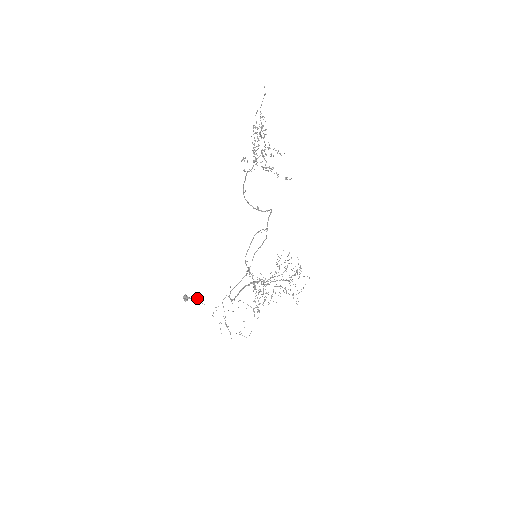
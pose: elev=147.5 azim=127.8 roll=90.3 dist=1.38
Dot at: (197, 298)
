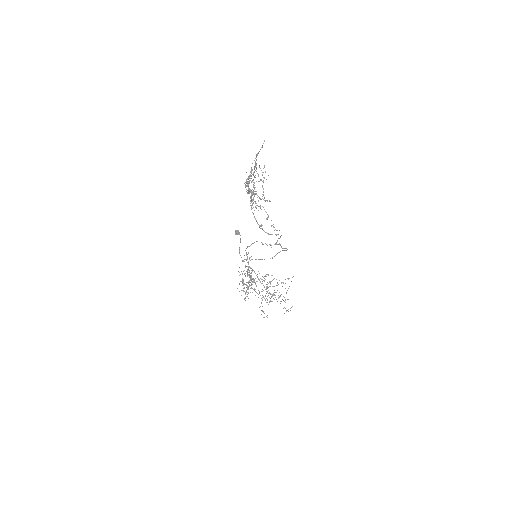
Dot at: occluded
